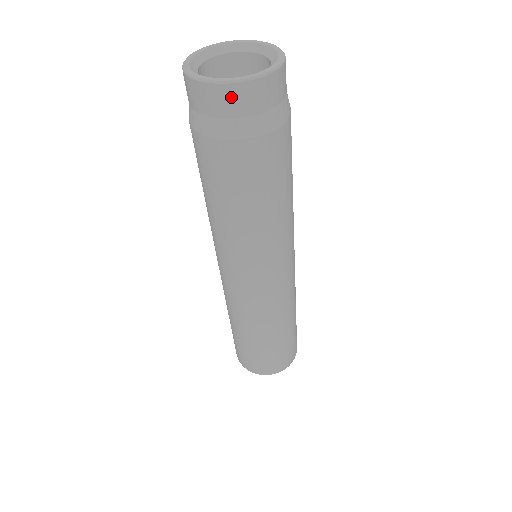
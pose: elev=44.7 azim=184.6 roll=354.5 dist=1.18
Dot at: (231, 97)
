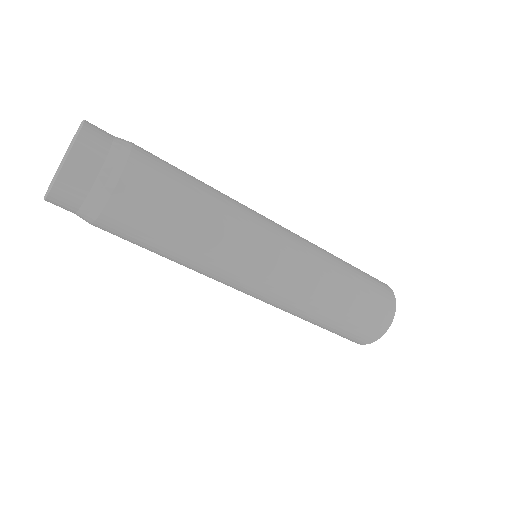
Dot at: (81, 160)
